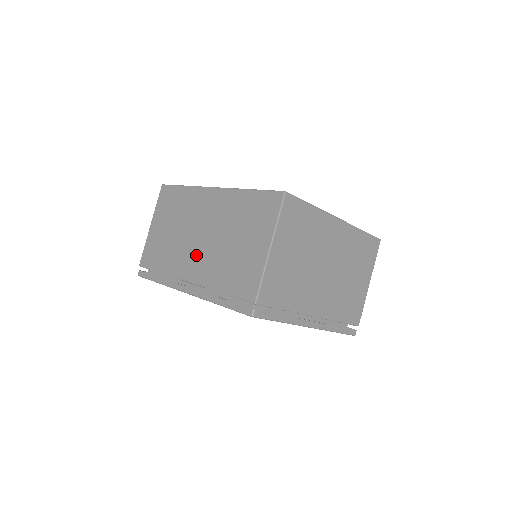
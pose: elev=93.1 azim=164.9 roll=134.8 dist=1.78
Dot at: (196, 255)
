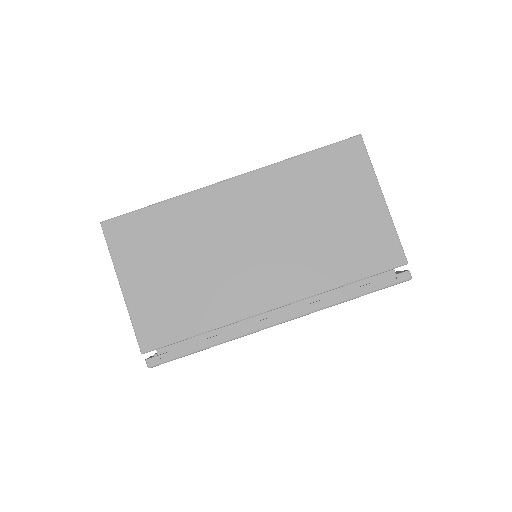
Dot at: (265, 270)
